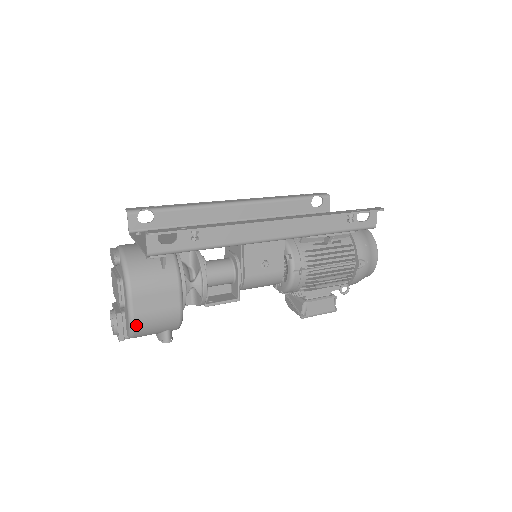
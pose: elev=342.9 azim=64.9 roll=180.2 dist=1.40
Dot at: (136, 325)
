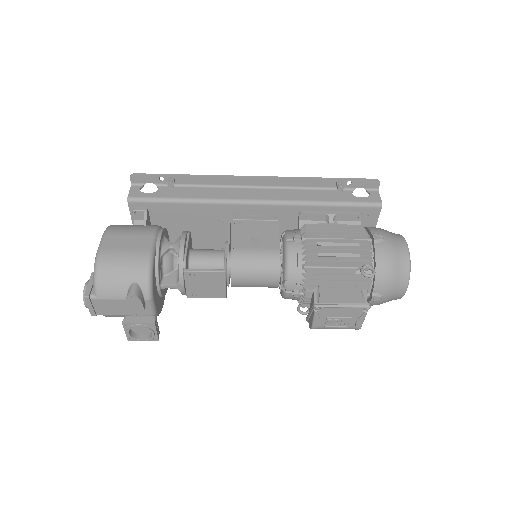
Dot at: (101, 260)
